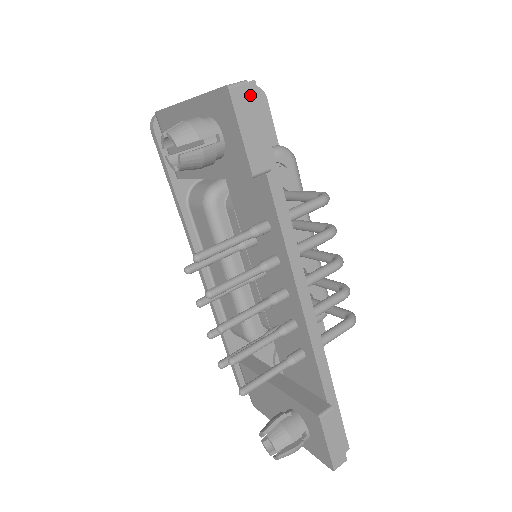
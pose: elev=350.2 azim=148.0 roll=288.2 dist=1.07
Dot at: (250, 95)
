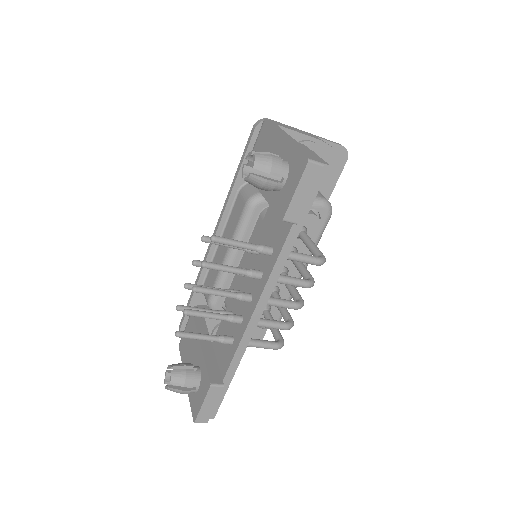
Dot at: (319, 174)
